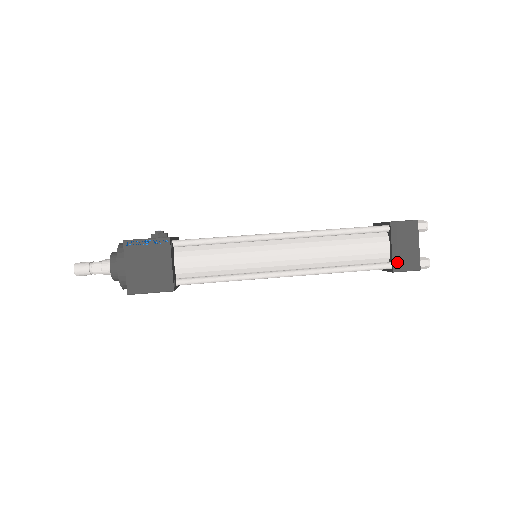
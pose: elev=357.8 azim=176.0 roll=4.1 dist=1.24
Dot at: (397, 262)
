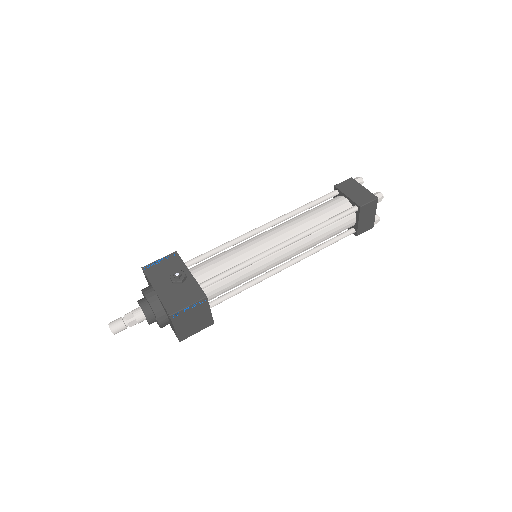
Dot at: (360, 230)
